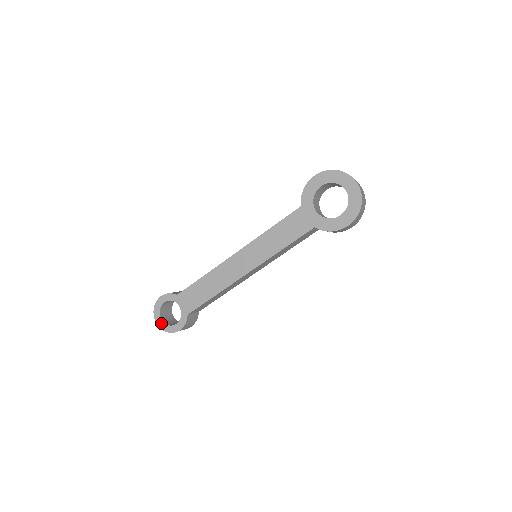
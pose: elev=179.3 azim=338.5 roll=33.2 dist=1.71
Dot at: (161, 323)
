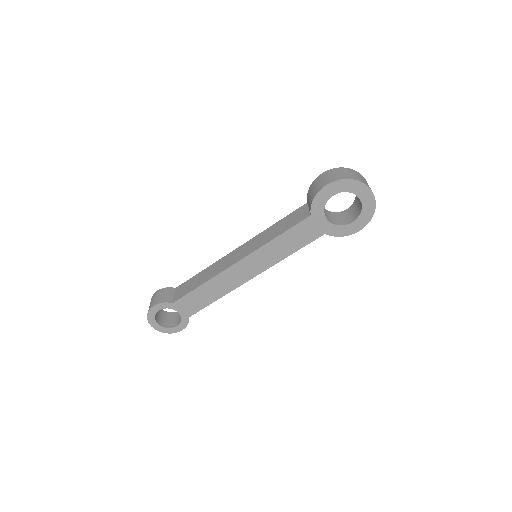
Dot at: (159, 327)
